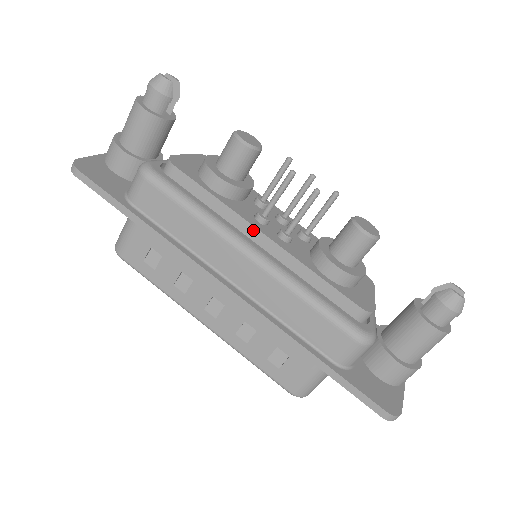
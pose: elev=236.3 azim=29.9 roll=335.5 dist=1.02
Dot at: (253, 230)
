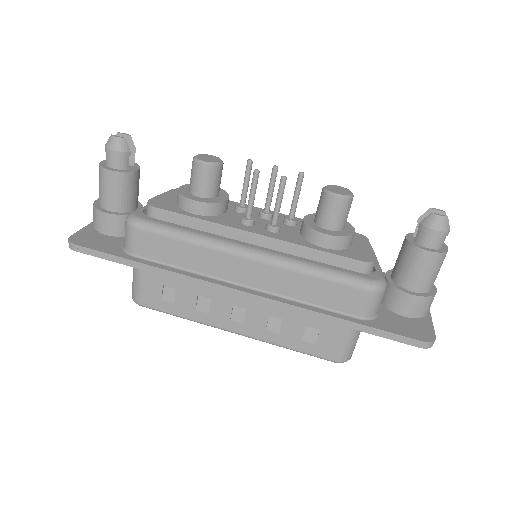
Dot at: (243, 234)
